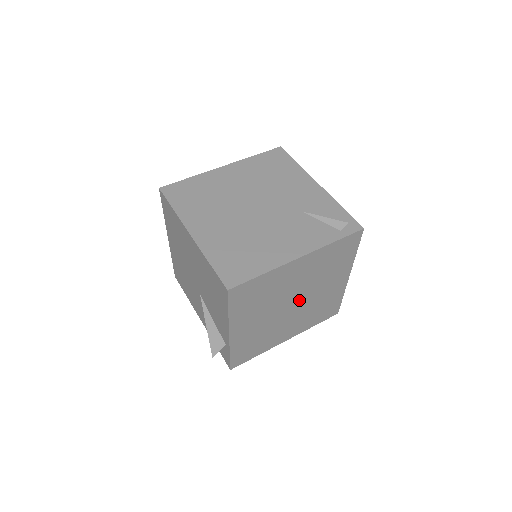
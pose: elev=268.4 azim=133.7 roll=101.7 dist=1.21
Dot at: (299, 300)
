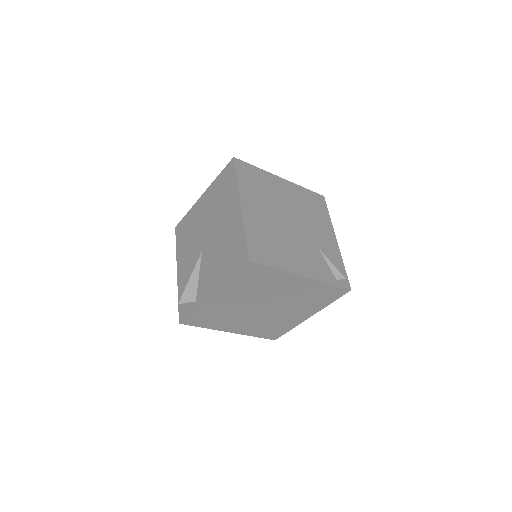
Dot at: (270, 308)
